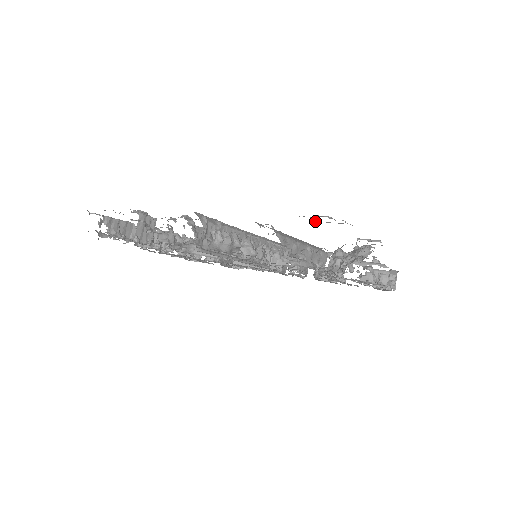
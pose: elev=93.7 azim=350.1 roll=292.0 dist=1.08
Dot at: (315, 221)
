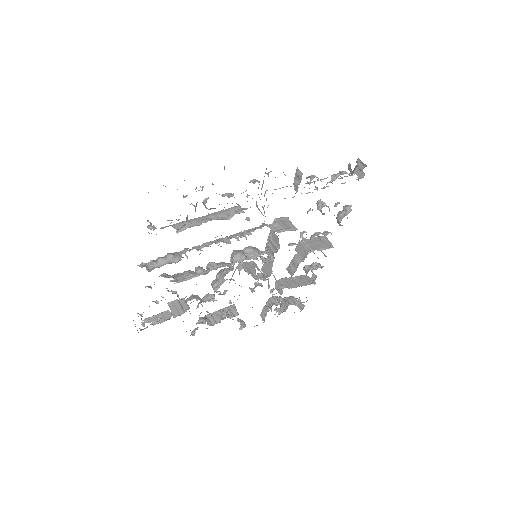
Dot at: occluded
